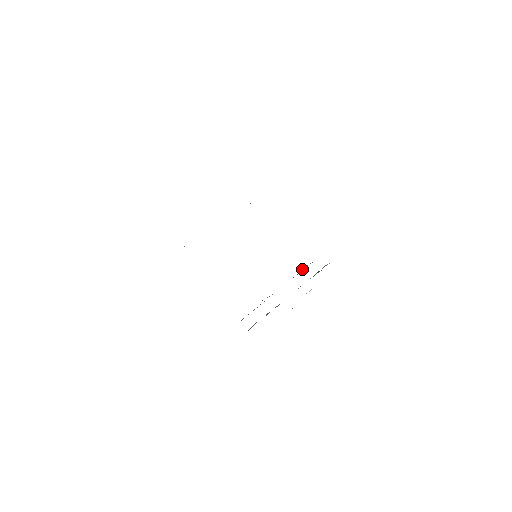
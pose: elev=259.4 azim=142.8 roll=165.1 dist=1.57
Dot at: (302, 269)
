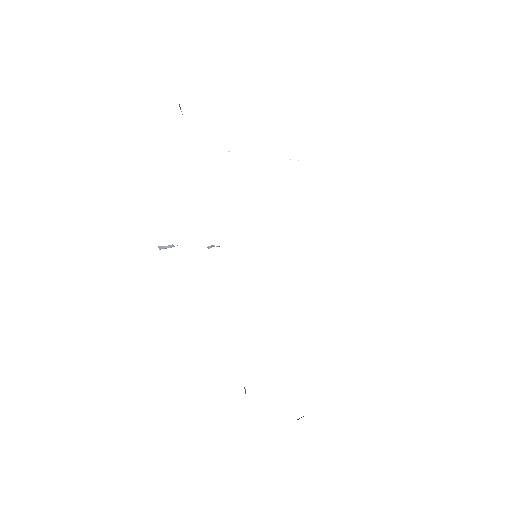
Dot at: occluded
